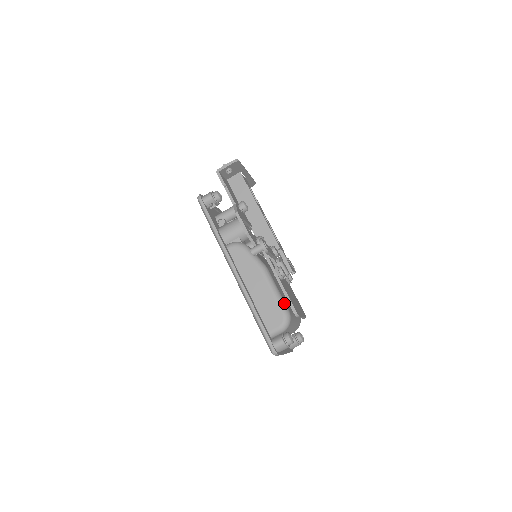
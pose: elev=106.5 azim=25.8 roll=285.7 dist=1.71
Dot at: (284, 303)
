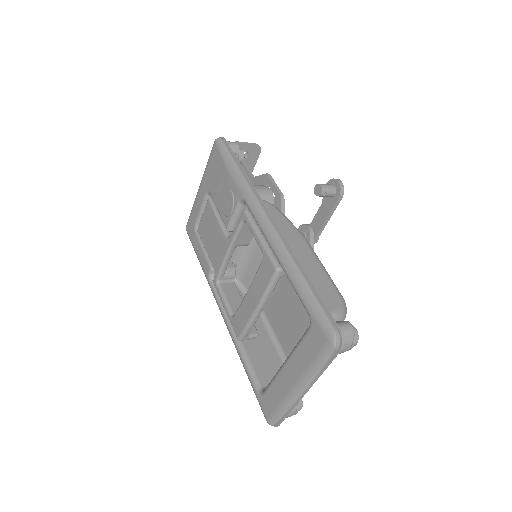
Dot at: occluded
